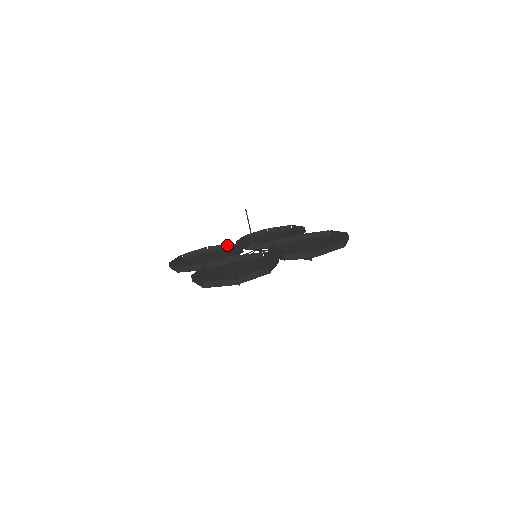
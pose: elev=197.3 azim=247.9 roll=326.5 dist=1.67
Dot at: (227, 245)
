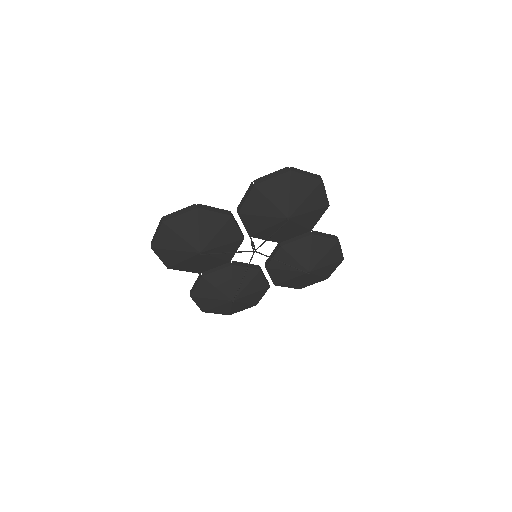
Dot at: occluded
